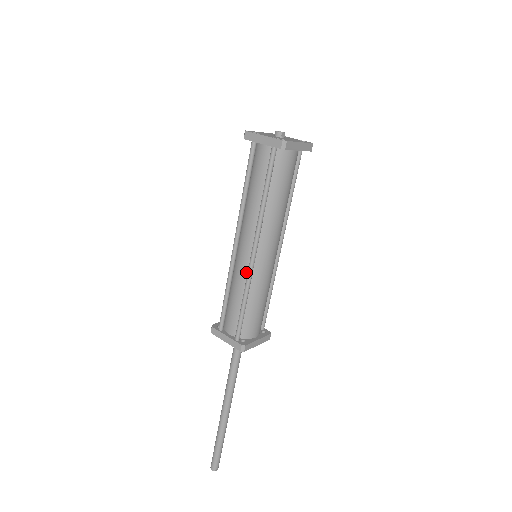
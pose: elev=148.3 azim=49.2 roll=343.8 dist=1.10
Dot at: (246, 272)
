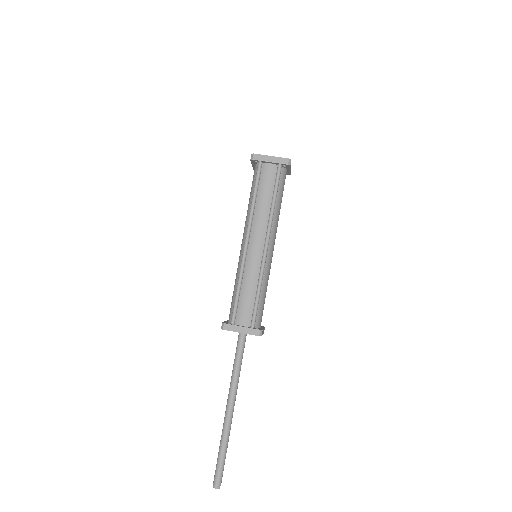
Dot at: (258, 265)
